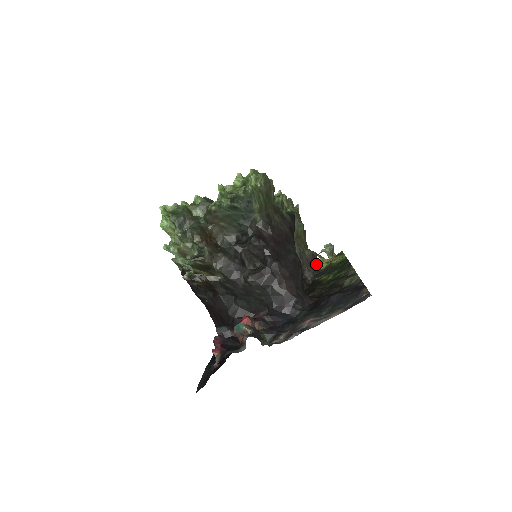
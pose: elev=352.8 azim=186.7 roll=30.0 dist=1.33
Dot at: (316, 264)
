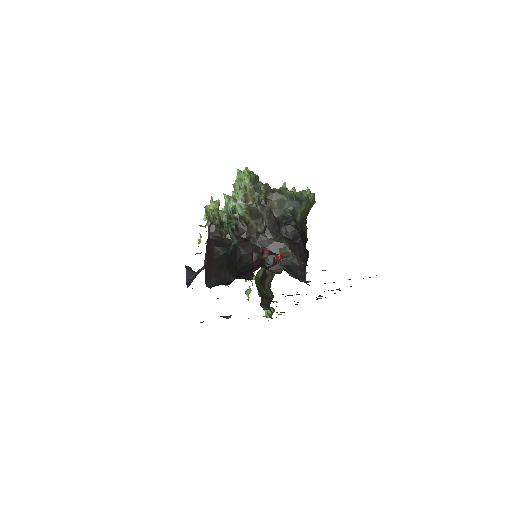
Dot at: (269, 305)
